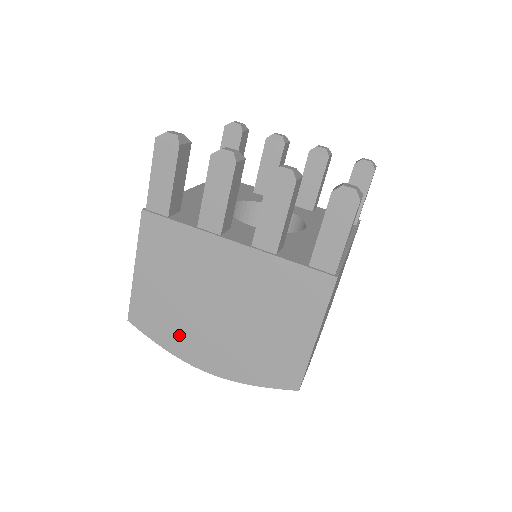
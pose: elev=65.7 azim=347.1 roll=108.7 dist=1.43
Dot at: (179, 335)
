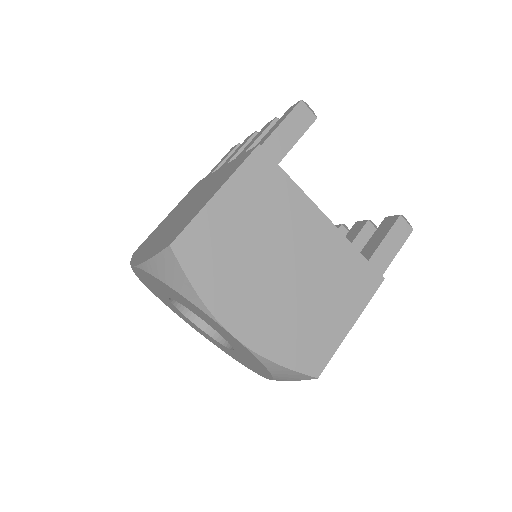
Dot at: occluded
